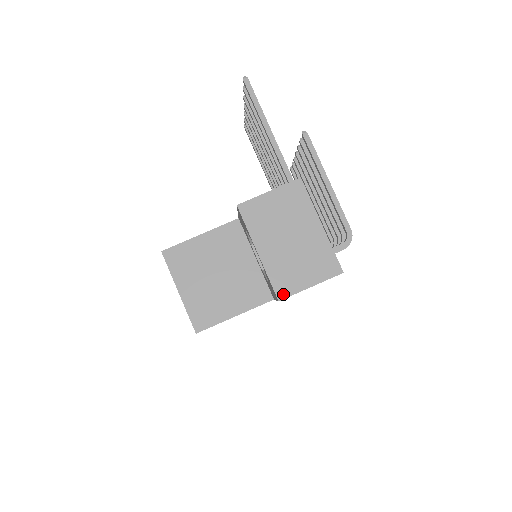
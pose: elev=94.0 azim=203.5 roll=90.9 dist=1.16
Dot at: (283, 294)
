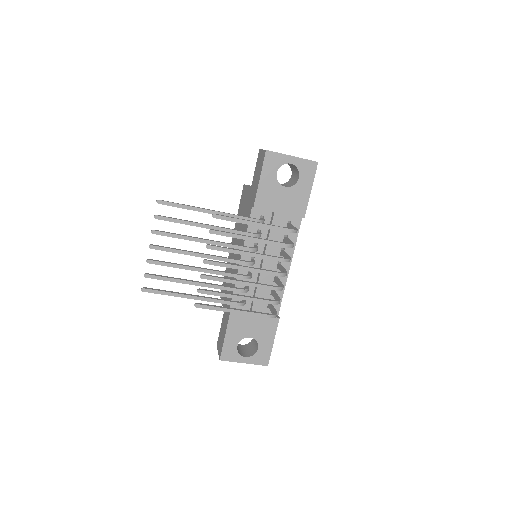
Dot at: occluded
